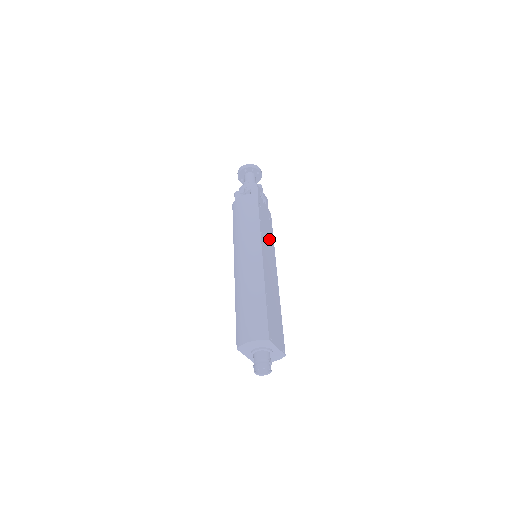
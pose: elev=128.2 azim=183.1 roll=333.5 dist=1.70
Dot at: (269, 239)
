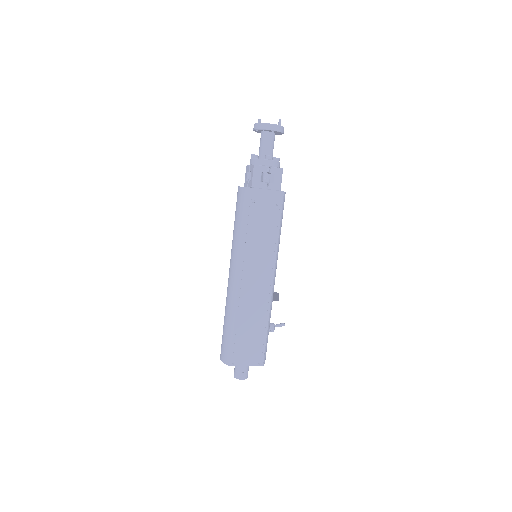
Dot at: (265, 240)
